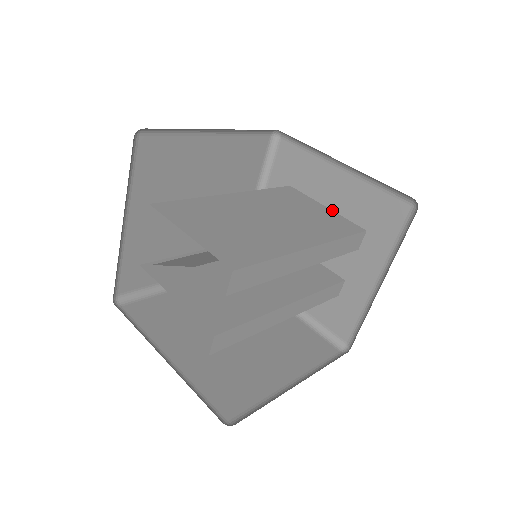
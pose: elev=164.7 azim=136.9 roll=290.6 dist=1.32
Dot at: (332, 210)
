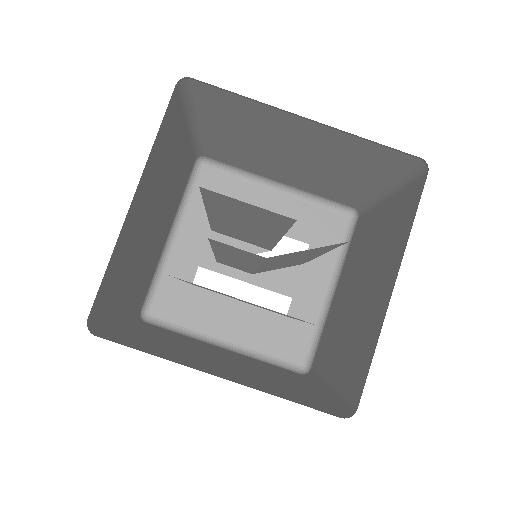
Dot at: occluded
